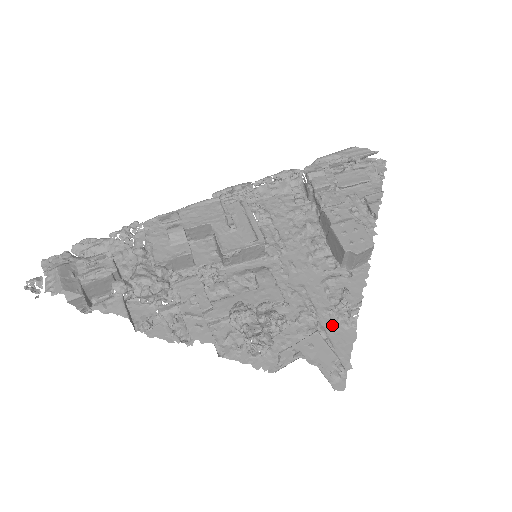
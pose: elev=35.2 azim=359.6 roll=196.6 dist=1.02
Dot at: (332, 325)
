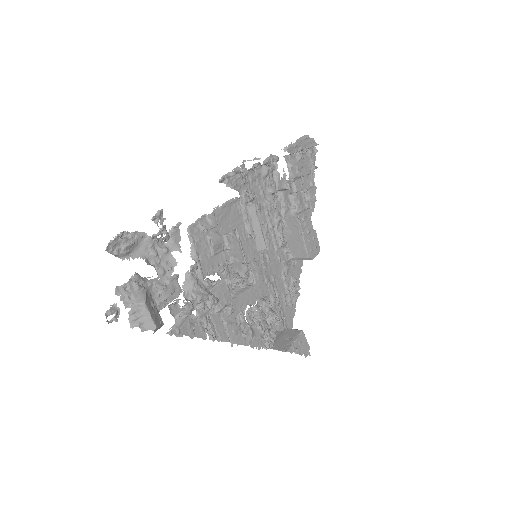
Dot at: (286, 306)
